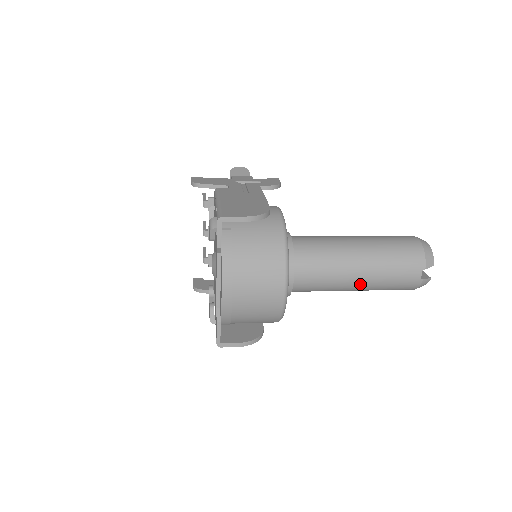
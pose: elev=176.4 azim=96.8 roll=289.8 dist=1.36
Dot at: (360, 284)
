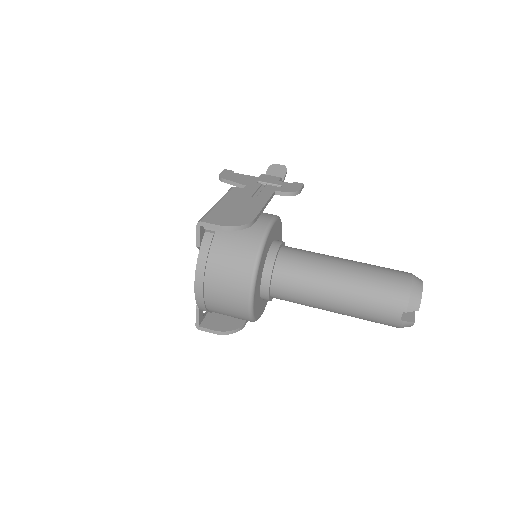
Dot at: (336, 309)
